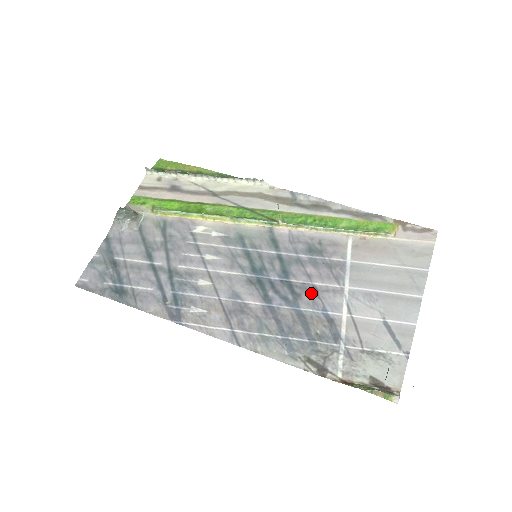
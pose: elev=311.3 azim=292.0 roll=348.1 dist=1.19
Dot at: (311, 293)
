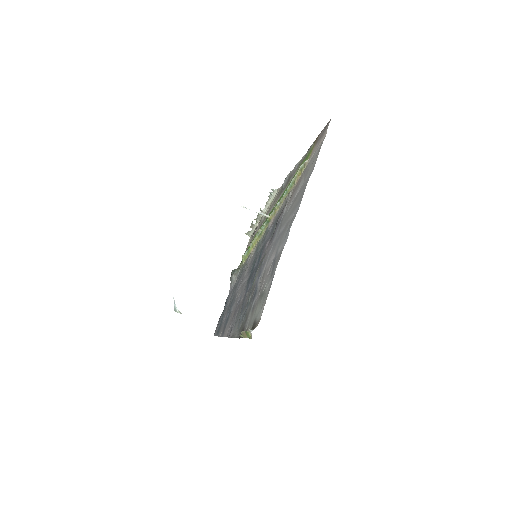
Dot at: (260, 264)
